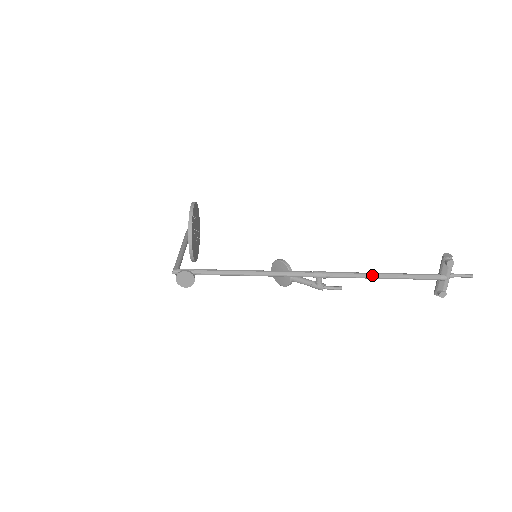
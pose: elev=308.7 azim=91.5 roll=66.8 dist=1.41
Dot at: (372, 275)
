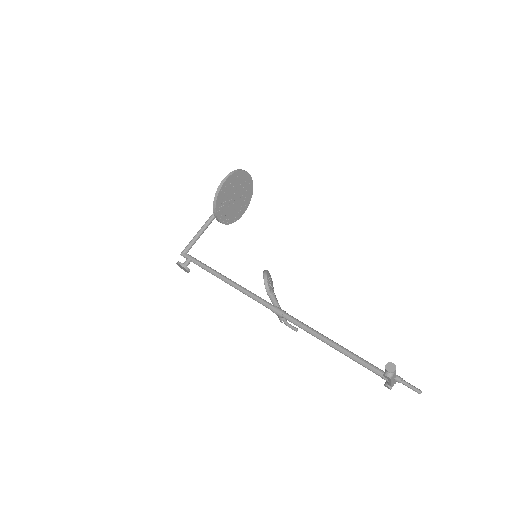
Dot at: (319, 338)
